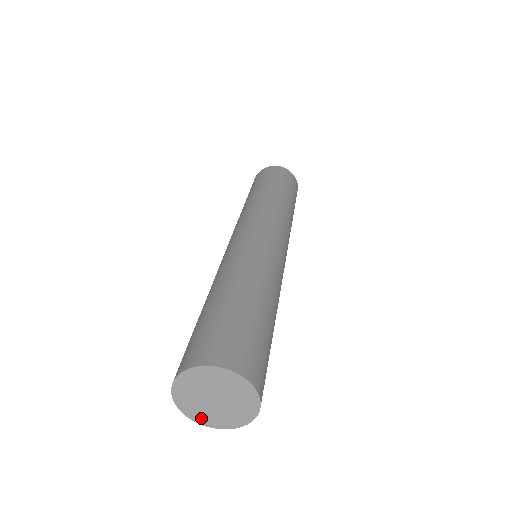
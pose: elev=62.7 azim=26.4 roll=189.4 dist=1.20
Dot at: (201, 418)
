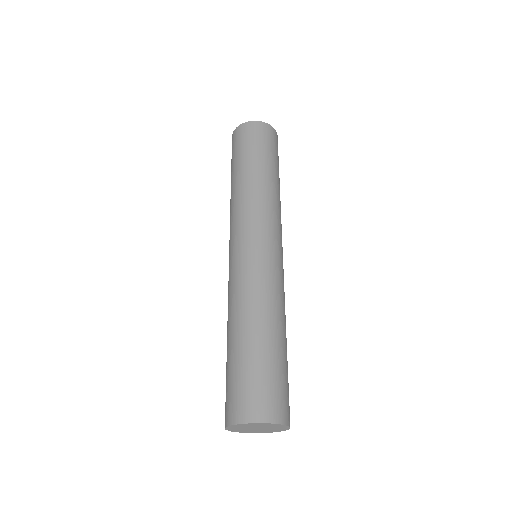
Dot at: (259, 432)
